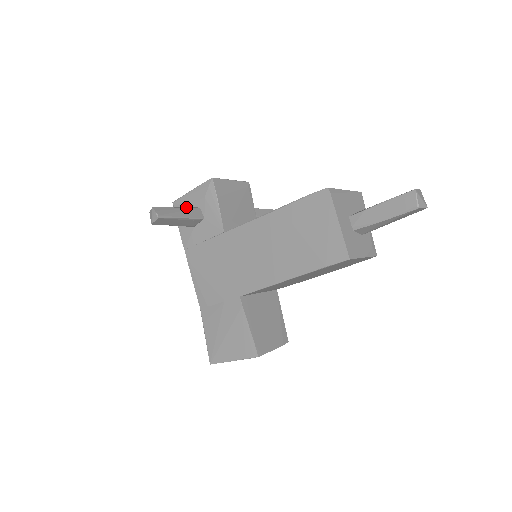
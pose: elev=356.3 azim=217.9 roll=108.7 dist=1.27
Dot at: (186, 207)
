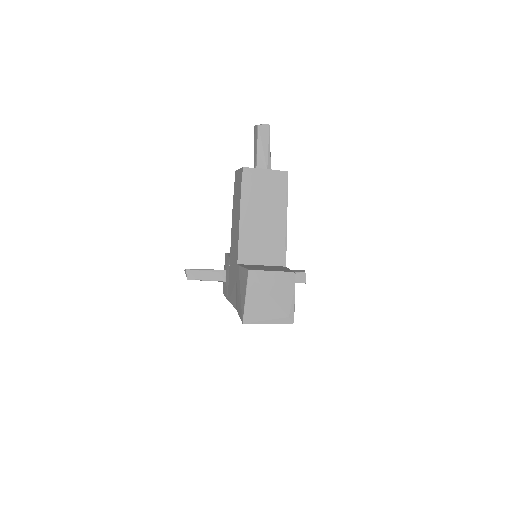
Dot at: occluded
